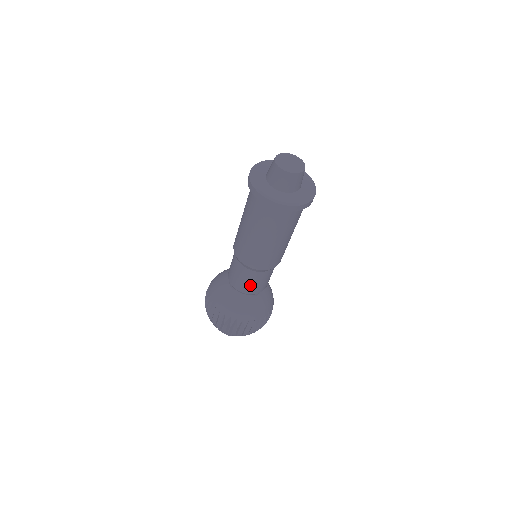
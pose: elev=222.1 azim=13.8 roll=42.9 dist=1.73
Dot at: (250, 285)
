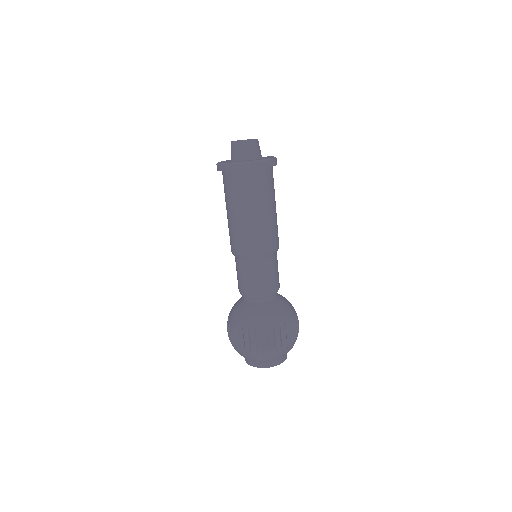
Dot at: (263, 281)
